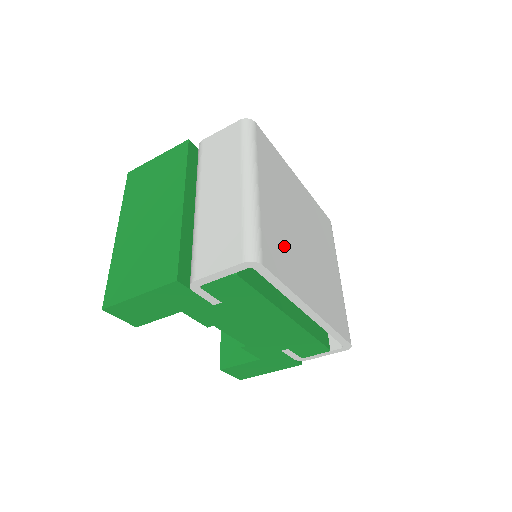
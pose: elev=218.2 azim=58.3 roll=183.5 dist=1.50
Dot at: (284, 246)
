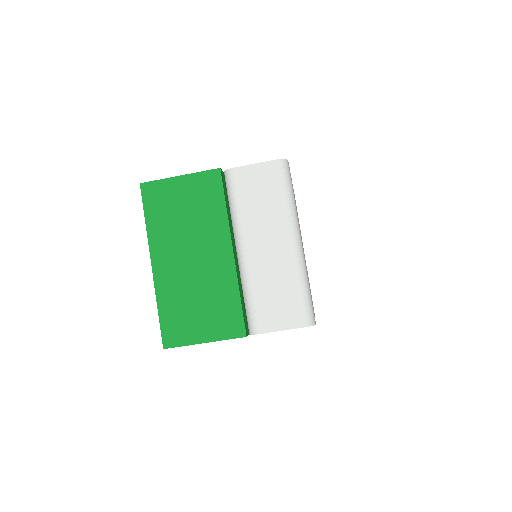
Dot at: occluded
